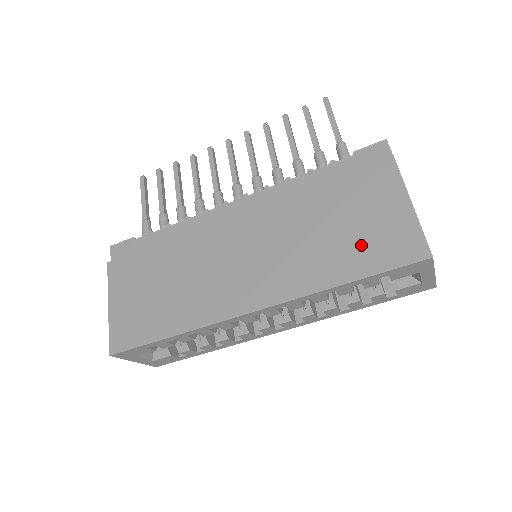
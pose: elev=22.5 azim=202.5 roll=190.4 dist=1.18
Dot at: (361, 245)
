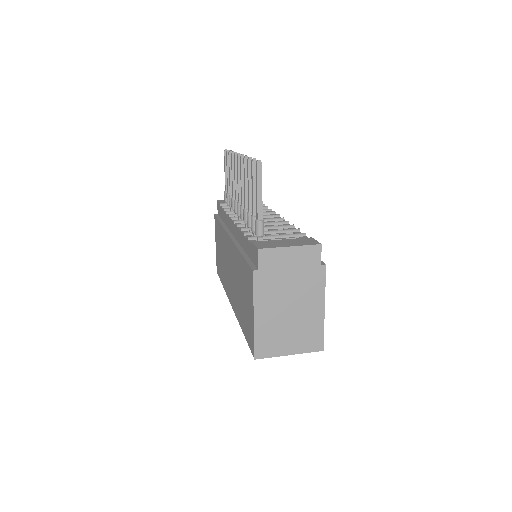
Dot at: (245, 317)
